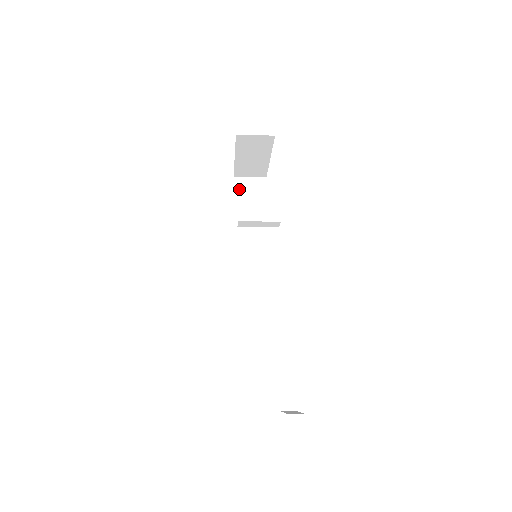
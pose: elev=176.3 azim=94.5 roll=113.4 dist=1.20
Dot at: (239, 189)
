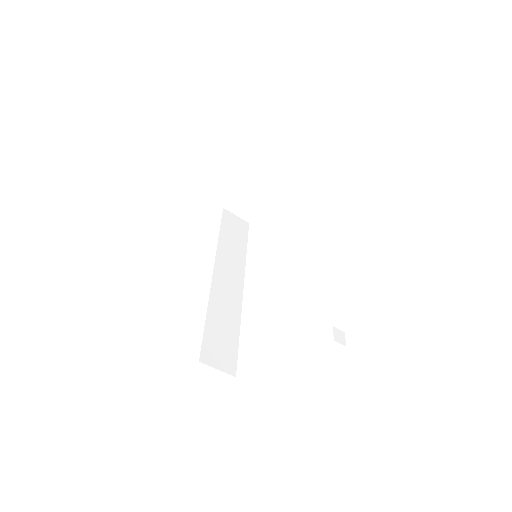
Dot at: (226, 218)
